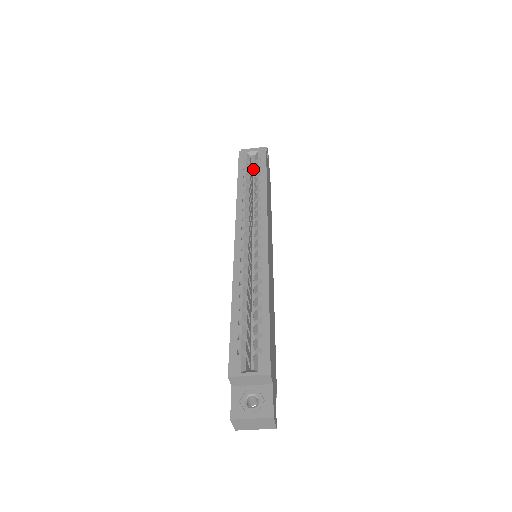
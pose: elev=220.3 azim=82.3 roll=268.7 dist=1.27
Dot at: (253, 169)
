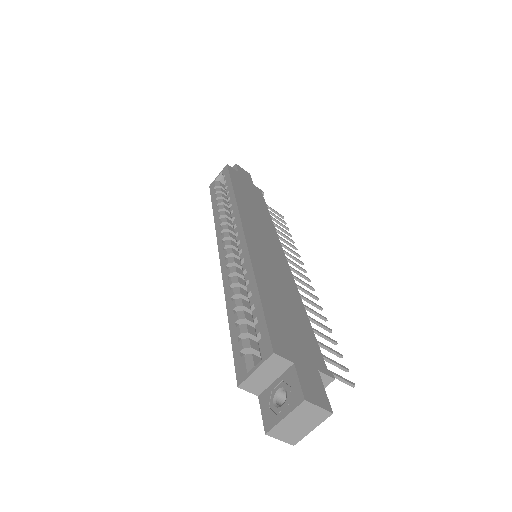
Dot at: occluded
